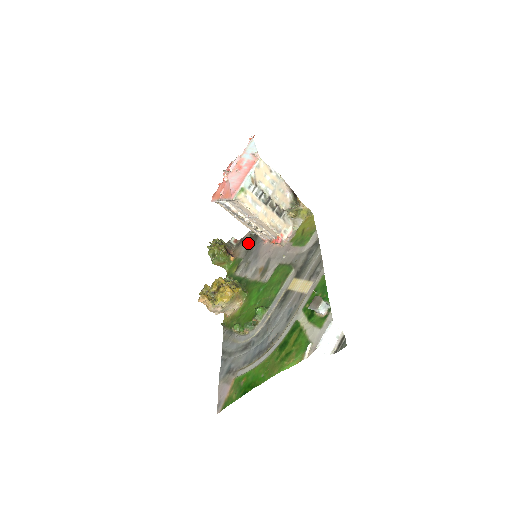
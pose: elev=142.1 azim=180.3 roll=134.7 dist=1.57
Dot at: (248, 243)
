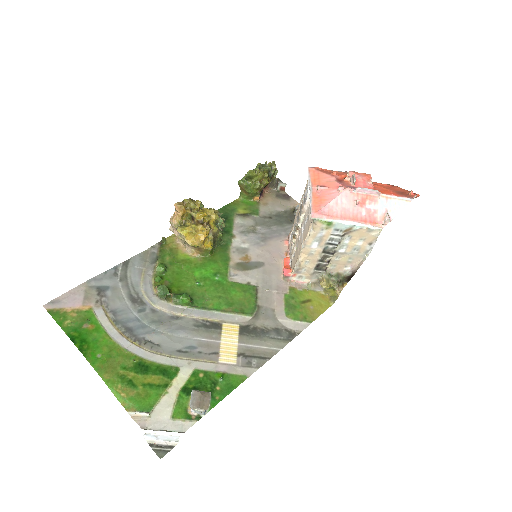
Dot at: (282, 211)
